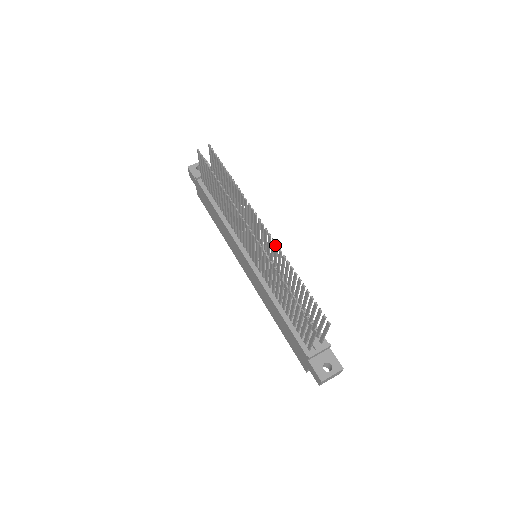
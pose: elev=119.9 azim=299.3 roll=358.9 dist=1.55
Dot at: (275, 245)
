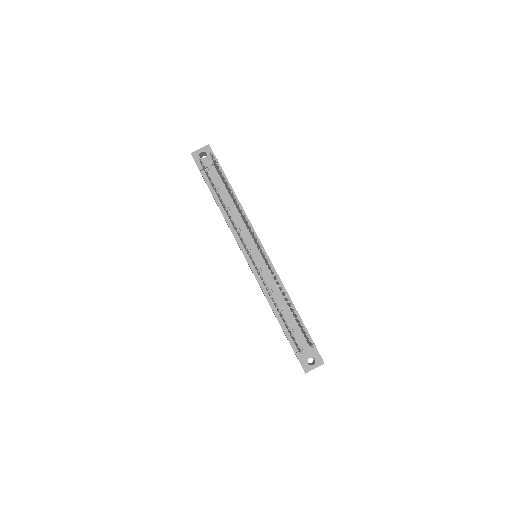
Dot at: occluded
